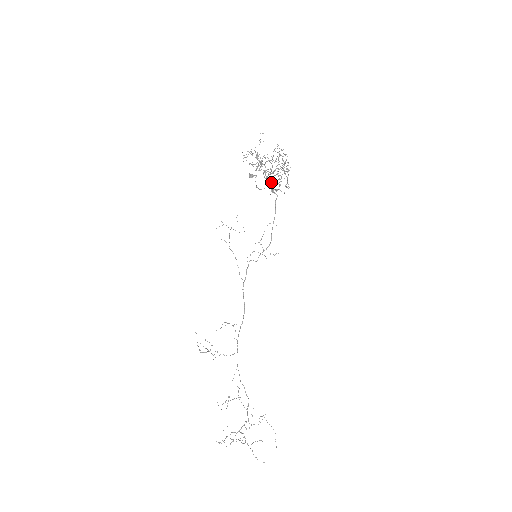
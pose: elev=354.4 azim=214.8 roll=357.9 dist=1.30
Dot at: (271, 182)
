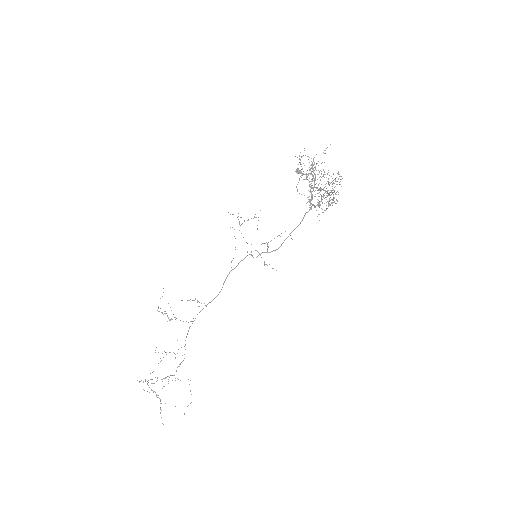
Dot at: (311, 197)
